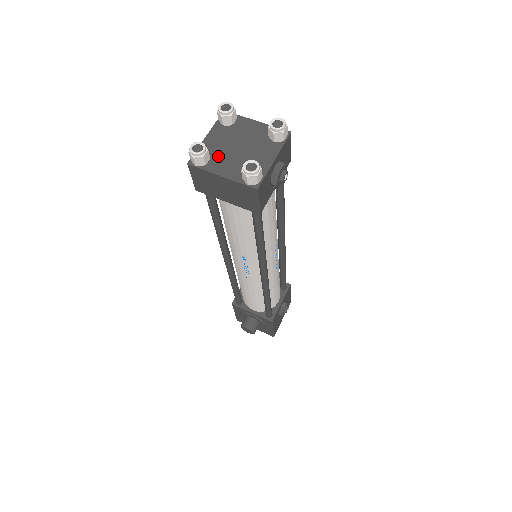
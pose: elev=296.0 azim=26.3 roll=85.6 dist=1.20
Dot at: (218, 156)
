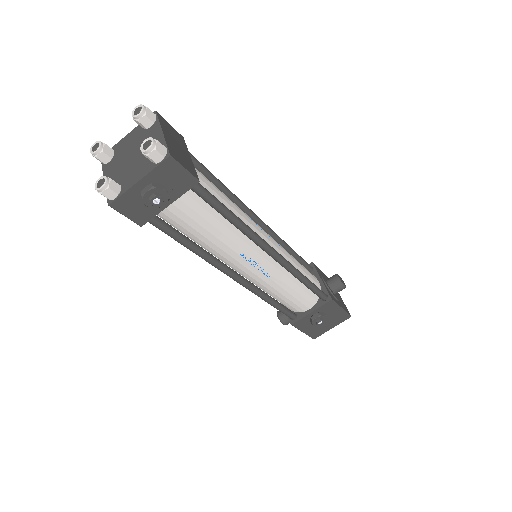
Dot at: (117, 159)
